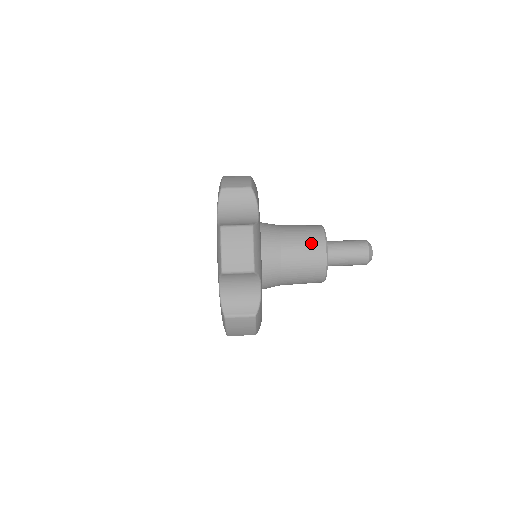
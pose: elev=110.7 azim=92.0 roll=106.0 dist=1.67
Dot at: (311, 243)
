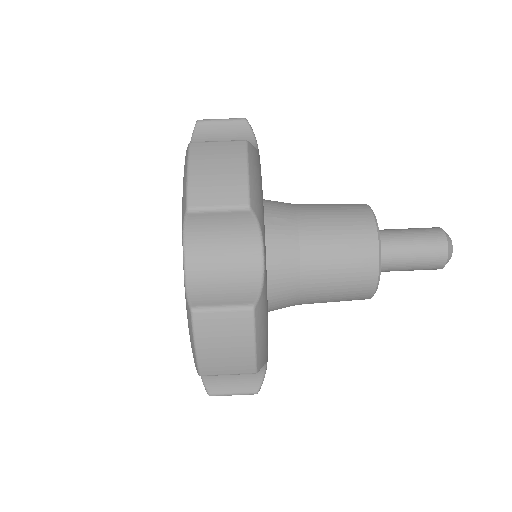
Dot at: (348, 214)
